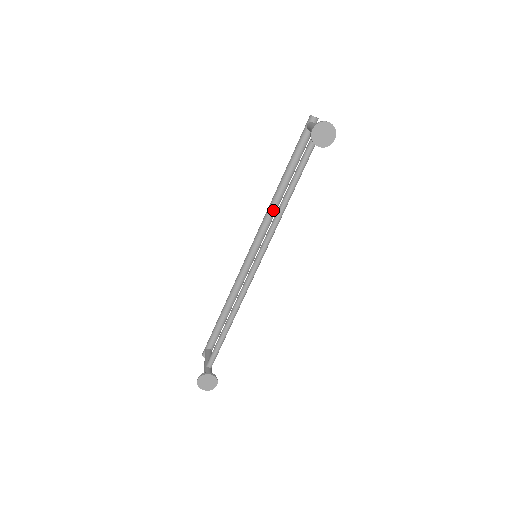
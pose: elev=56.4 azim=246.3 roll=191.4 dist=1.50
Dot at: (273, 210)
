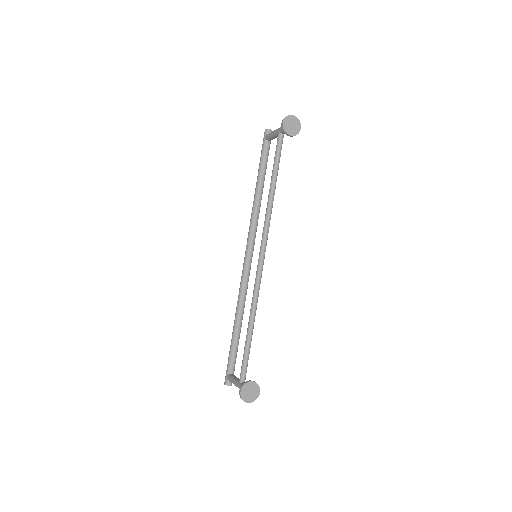
Dot at: (257, 214)
